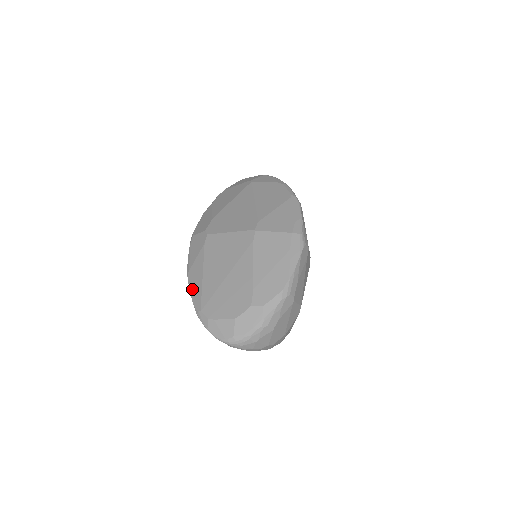
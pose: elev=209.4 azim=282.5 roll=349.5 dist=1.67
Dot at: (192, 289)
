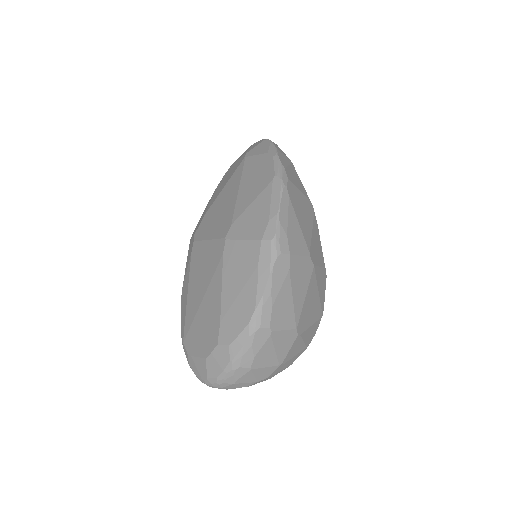
Dot at: (182, 311)
